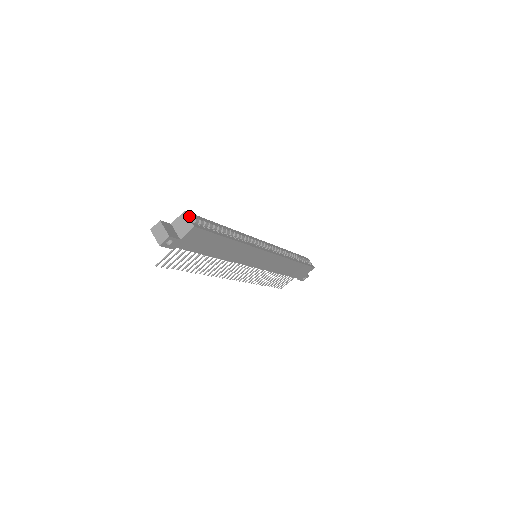
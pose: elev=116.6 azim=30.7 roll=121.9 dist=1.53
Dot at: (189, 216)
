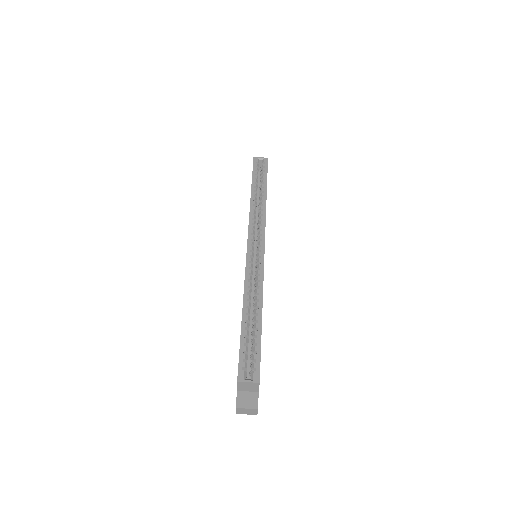
Dot at: (244, 379)
